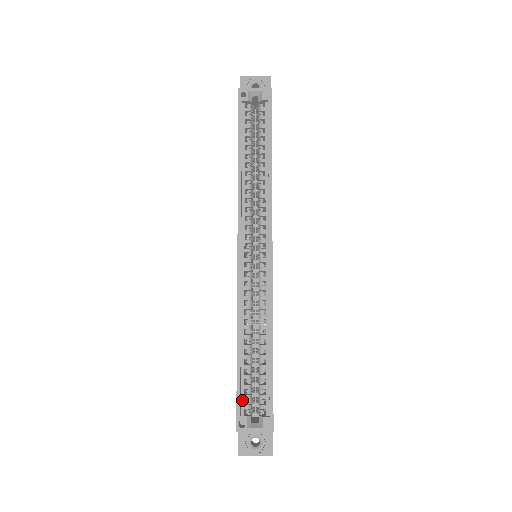
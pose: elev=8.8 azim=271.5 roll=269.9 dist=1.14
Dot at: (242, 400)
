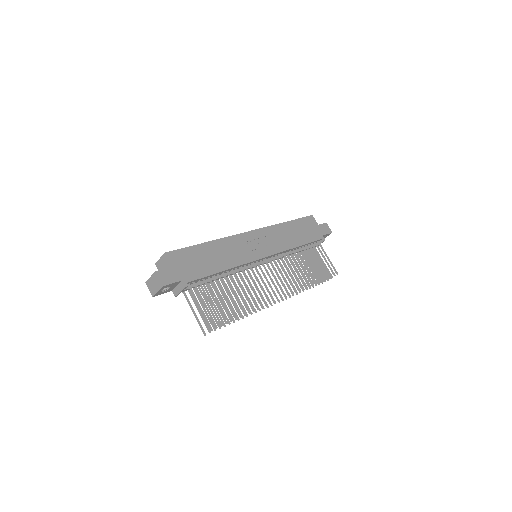
Dot at: occluded
